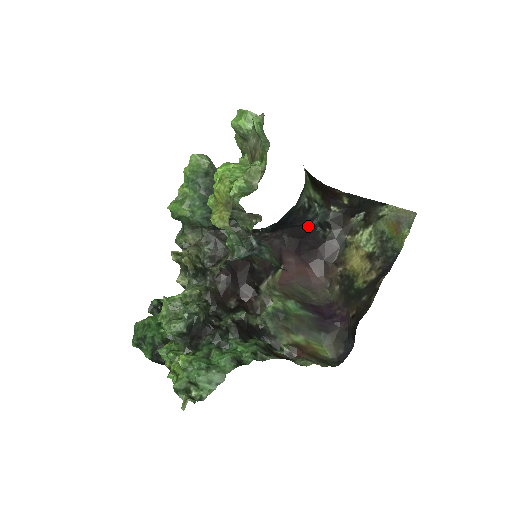
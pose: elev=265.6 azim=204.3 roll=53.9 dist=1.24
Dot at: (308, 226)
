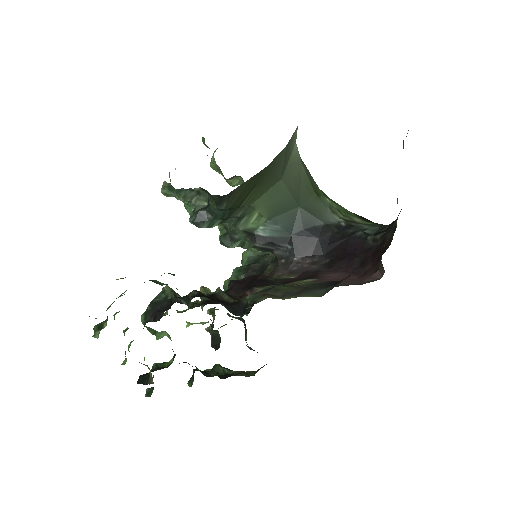
Dot at: (349, 239)
